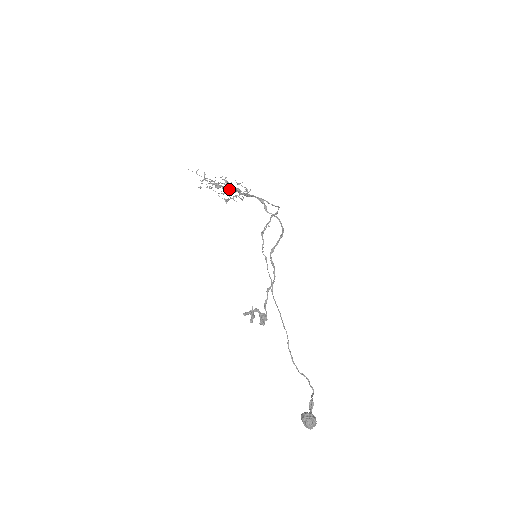
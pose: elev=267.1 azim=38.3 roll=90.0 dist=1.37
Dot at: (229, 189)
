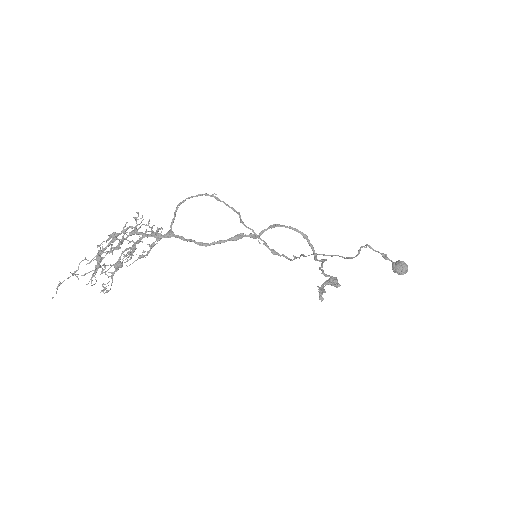
Dot at: (112, 242)
